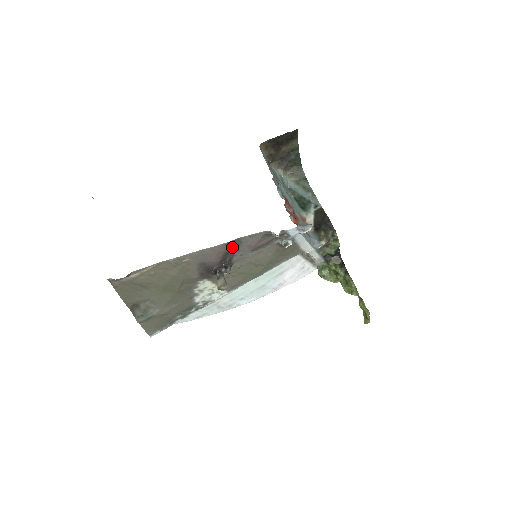
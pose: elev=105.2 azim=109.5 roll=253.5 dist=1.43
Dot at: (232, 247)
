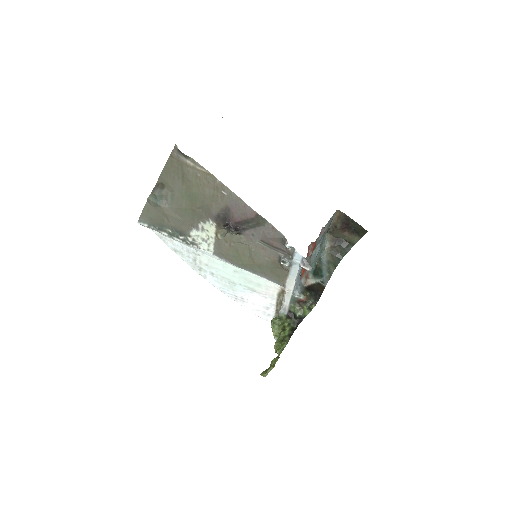
Dot at: (256, 221)
